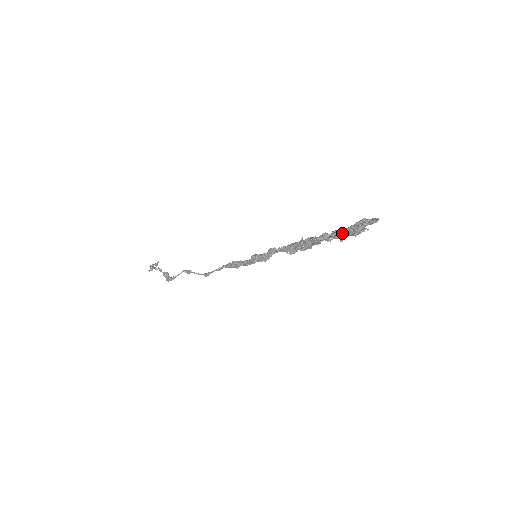
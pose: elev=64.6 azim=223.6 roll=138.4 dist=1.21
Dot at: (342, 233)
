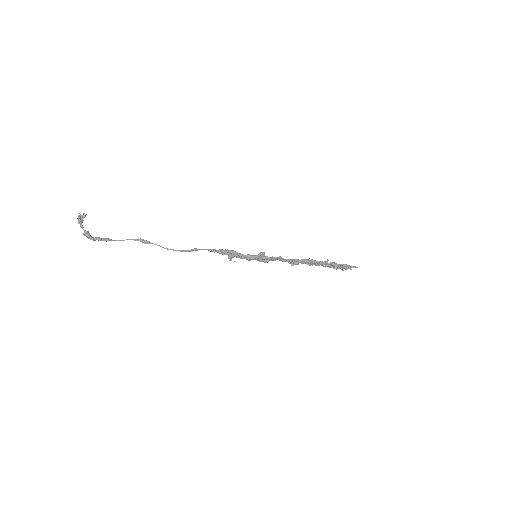
Dot at: (339, 264)
